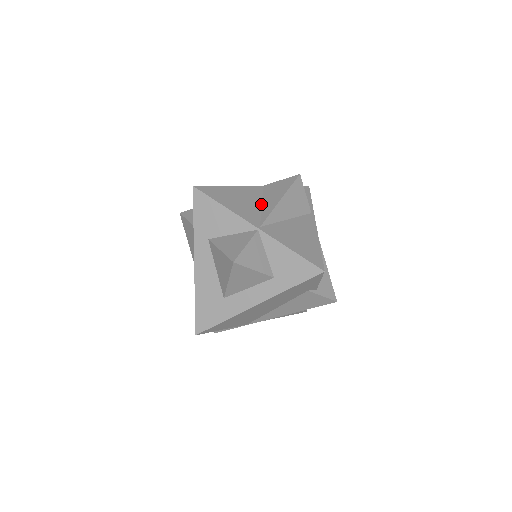
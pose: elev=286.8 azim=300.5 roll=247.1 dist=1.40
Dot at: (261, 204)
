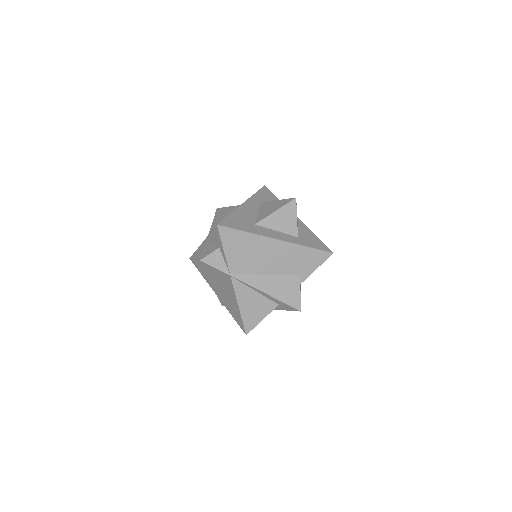
Dot at: occluded
